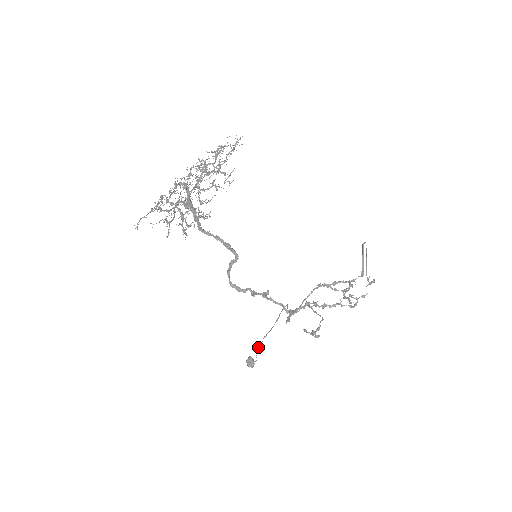
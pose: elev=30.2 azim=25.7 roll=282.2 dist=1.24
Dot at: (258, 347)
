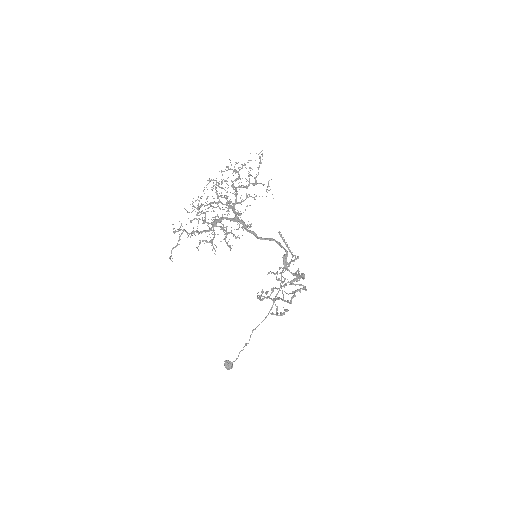
Dot at: (245, 343)
